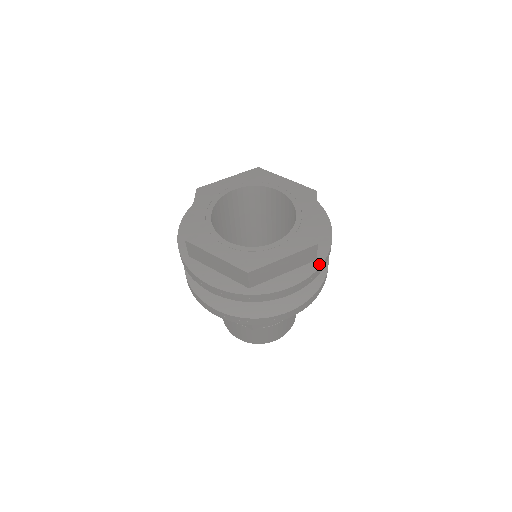
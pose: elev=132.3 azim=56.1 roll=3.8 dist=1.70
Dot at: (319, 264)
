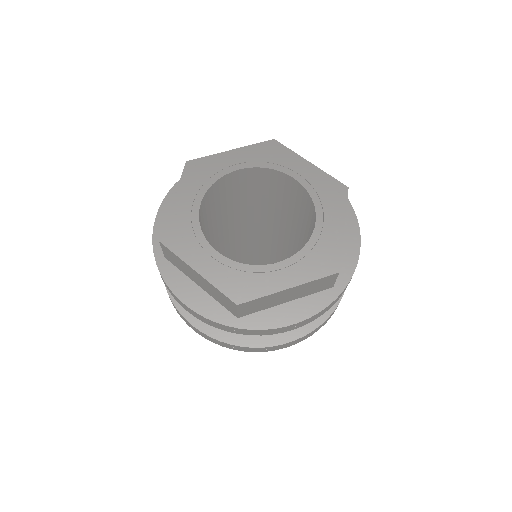
Dot at: (350, 207)
